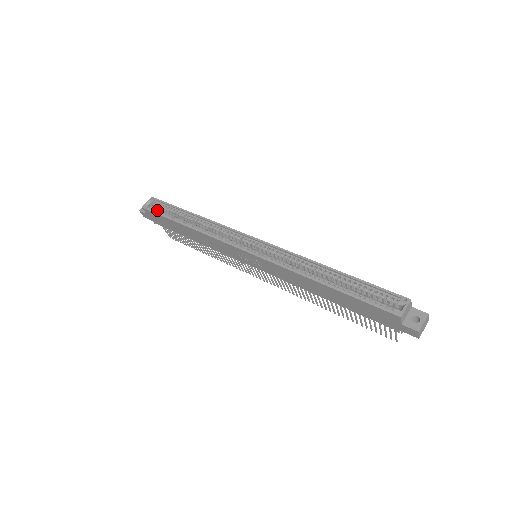
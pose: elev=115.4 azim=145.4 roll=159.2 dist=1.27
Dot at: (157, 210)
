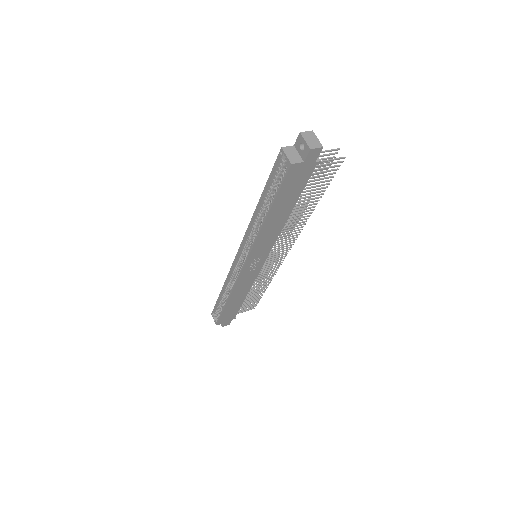
Dot at: (219, 315)
